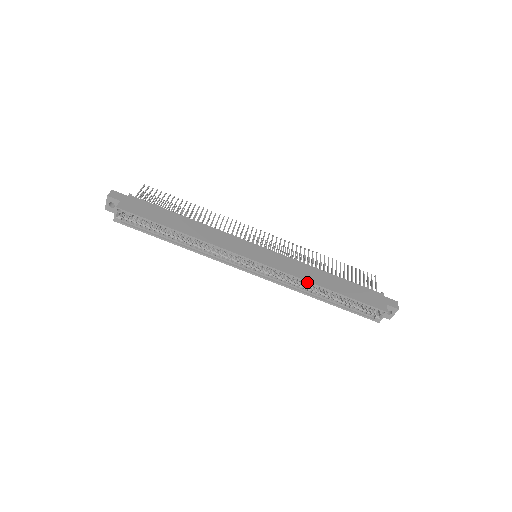
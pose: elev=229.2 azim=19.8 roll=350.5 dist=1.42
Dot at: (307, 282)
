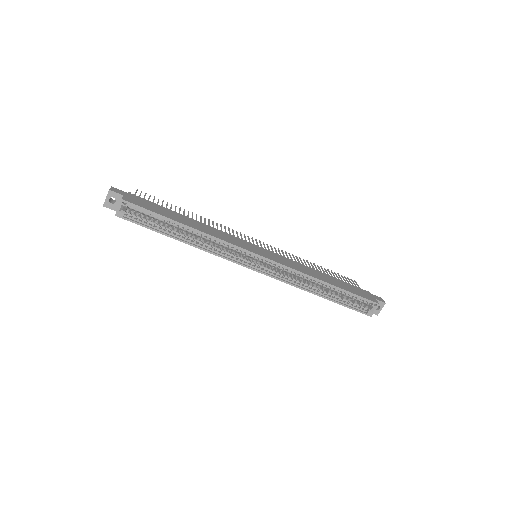
Dot at: (309, 277)
